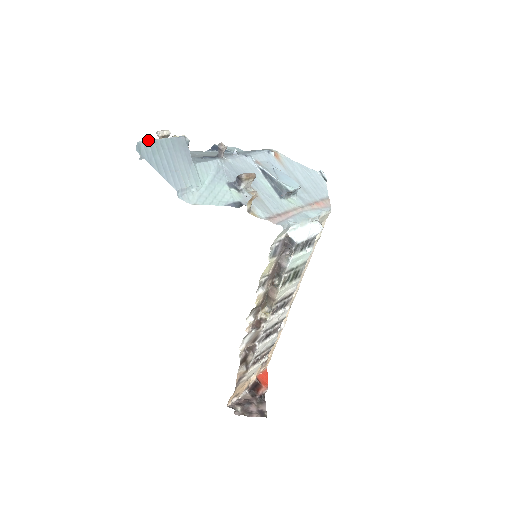
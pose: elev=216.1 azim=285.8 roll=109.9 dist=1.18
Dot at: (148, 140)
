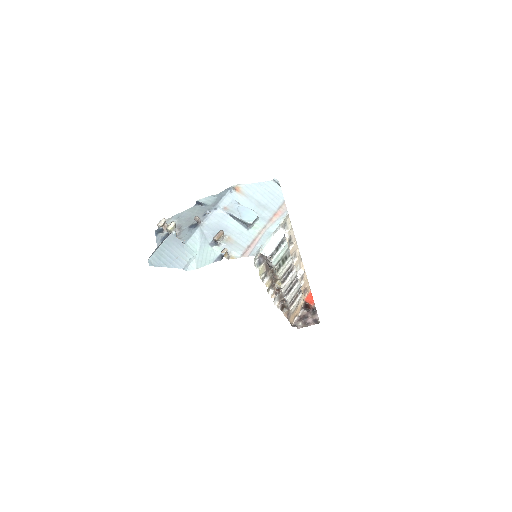
Dot at: (153, 254)
